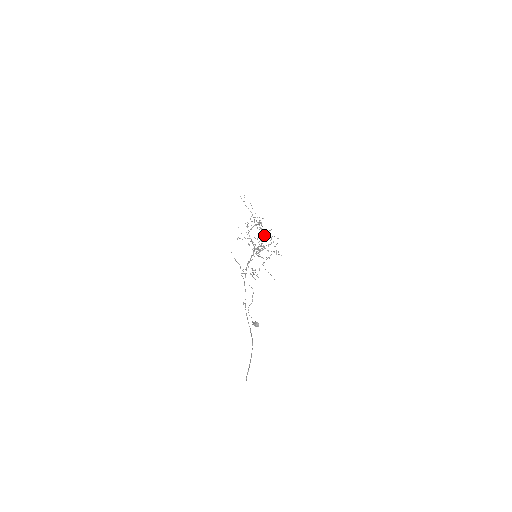
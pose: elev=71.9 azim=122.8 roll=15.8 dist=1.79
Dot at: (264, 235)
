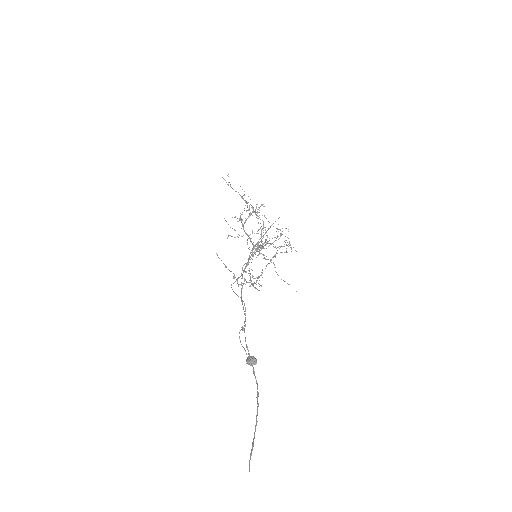
Dot at: (263, 223)
